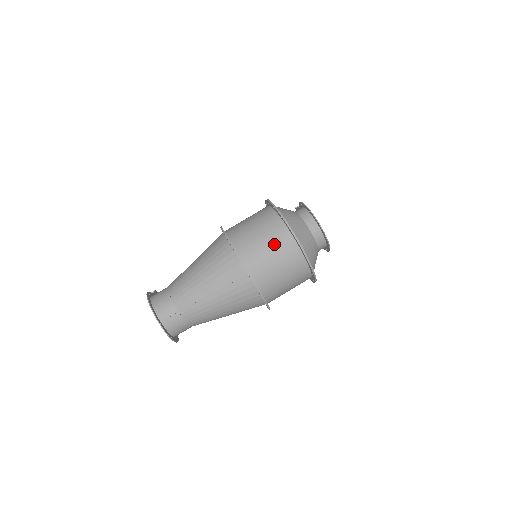
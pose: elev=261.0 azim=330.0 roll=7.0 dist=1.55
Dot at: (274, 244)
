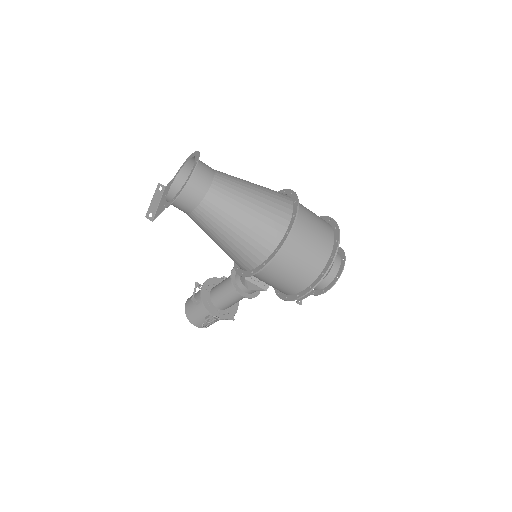
Dot at: (320, 221)
